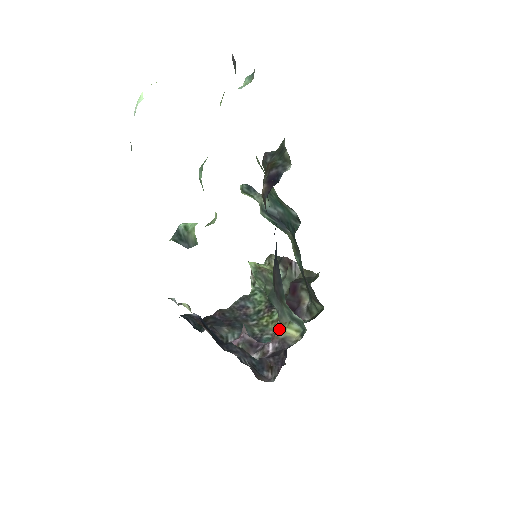
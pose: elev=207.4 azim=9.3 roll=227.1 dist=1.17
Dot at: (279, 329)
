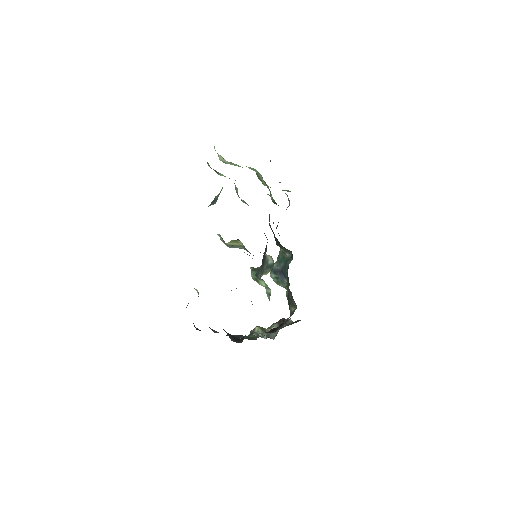
Dot at: occluded
